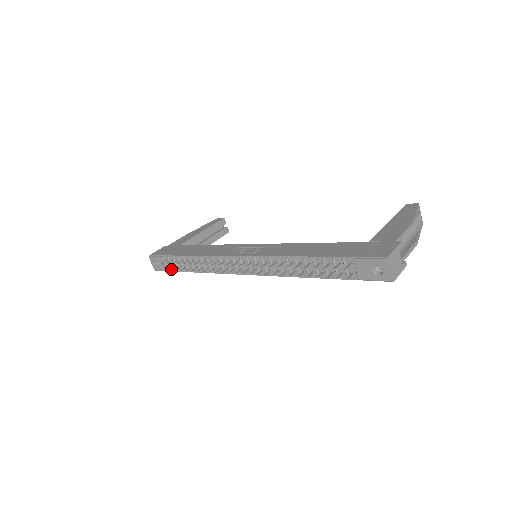
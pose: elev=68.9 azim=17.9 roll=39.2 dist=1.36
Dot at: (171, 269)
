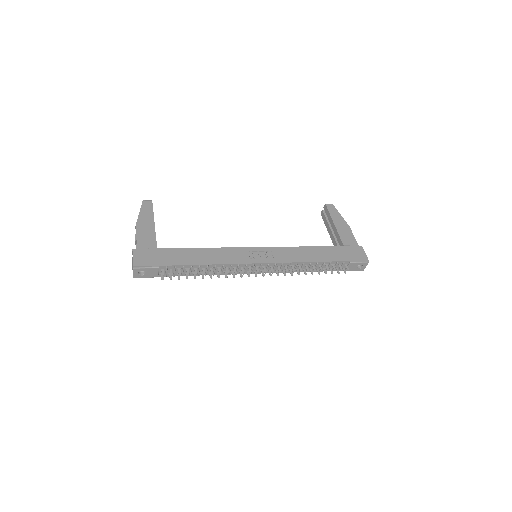
Dot at: (171, 277)
